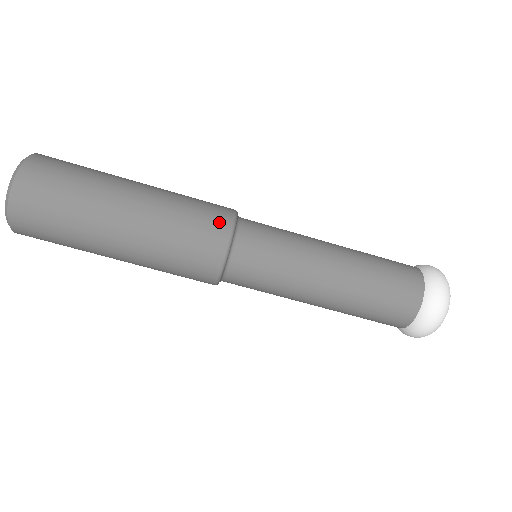
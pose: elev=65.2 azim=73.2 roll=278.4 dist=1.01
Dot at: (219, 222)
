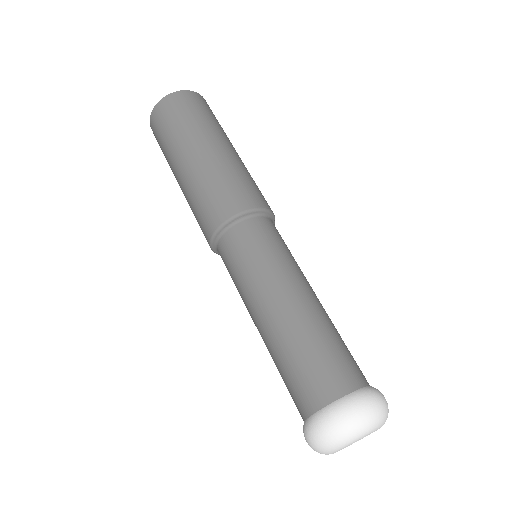
Dot at: (248, 199)
